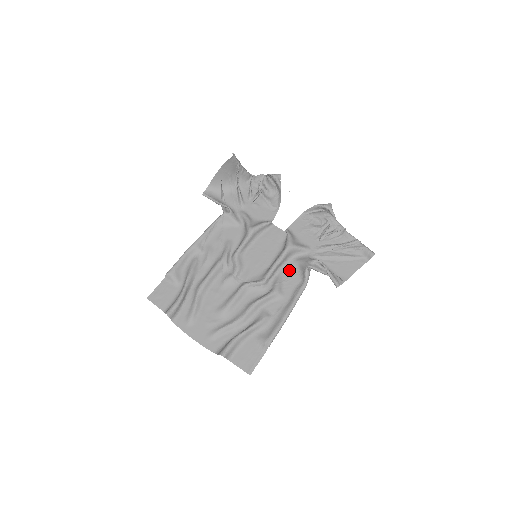
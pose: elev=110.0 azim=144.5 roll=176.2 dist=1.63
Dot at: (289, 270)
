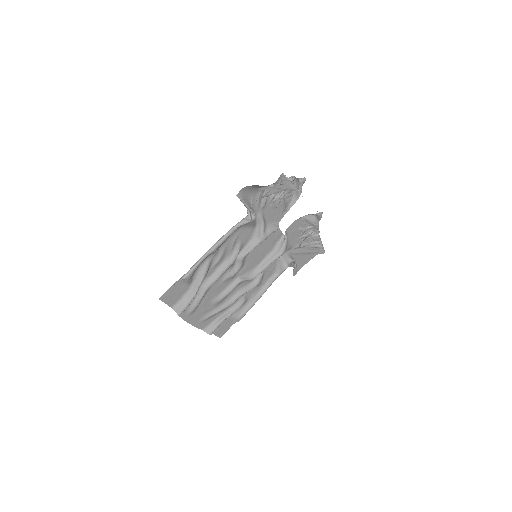
Dot at: (272, 265)
